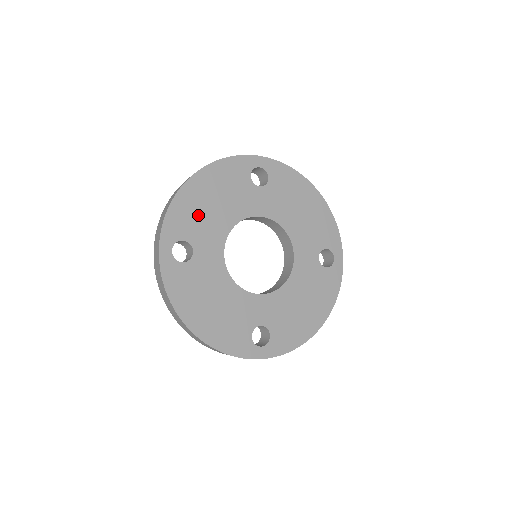
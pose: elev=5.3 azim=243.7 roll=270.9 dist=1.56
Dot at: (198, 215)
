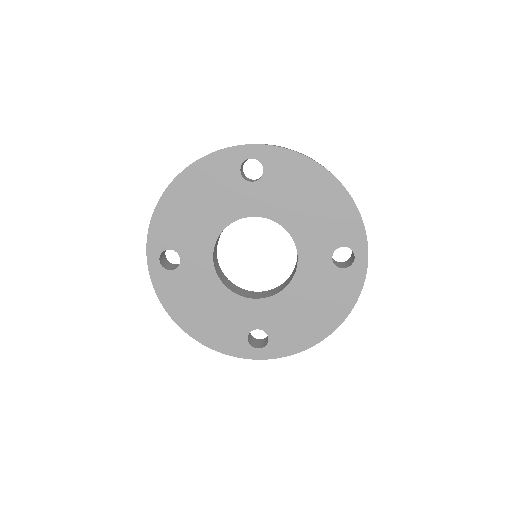
Dot at: (182, 222)
